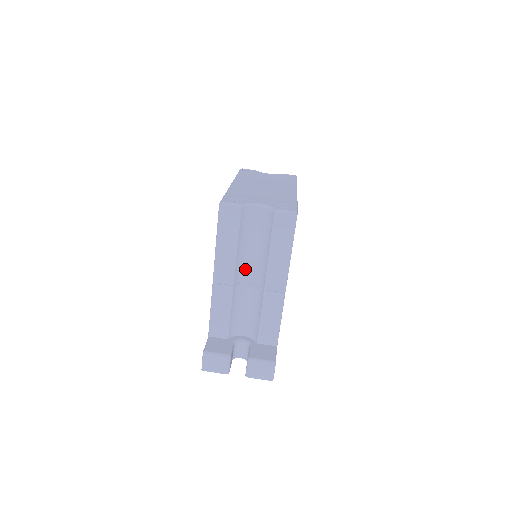
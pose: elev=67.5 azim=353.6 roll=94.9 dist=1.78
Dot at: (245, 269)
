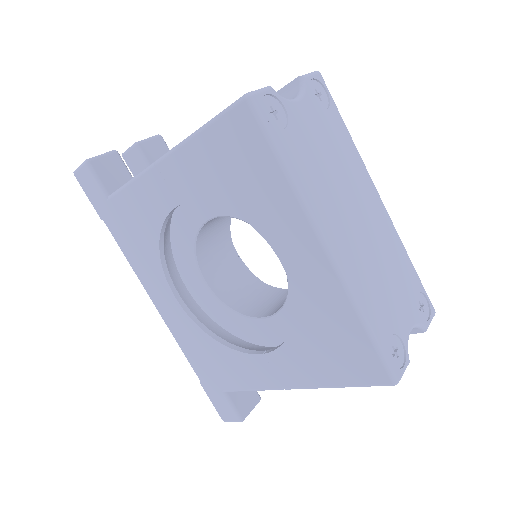
Dot at: occluded
